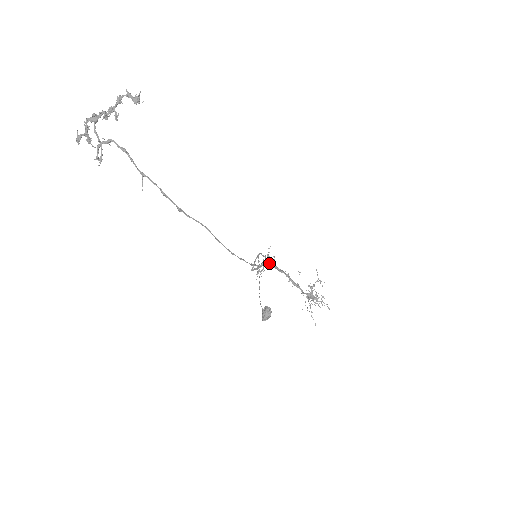
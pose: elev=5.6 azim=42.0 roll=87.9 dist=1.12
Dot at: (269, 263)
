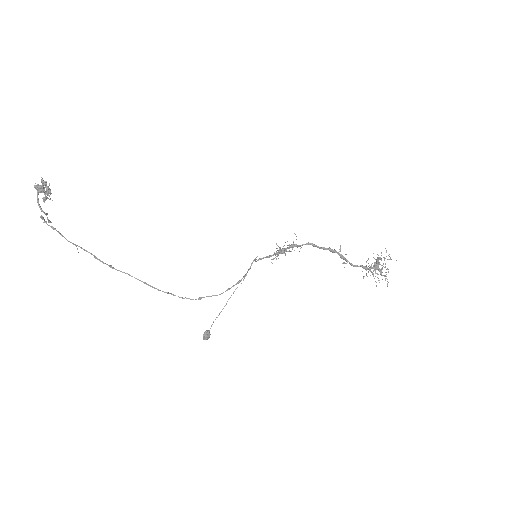
Dot at: (297, 246)
